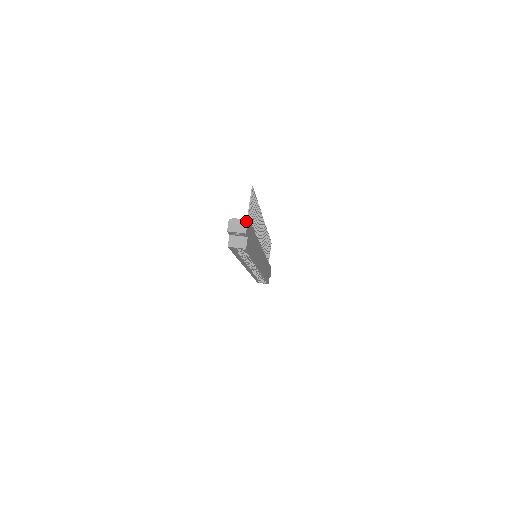
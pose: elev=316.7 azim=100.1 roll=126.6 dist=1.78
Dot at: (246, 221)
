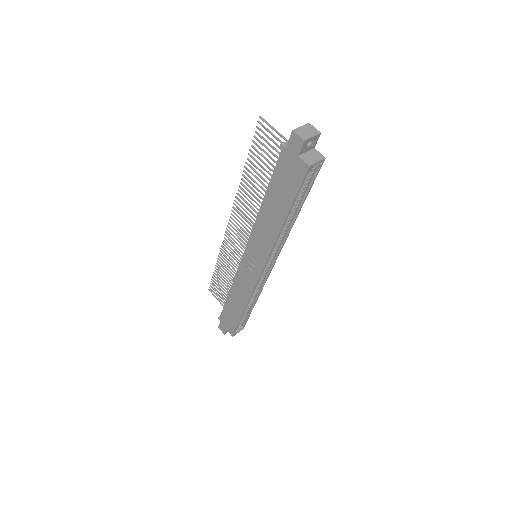
Dot at: (308, 123)
